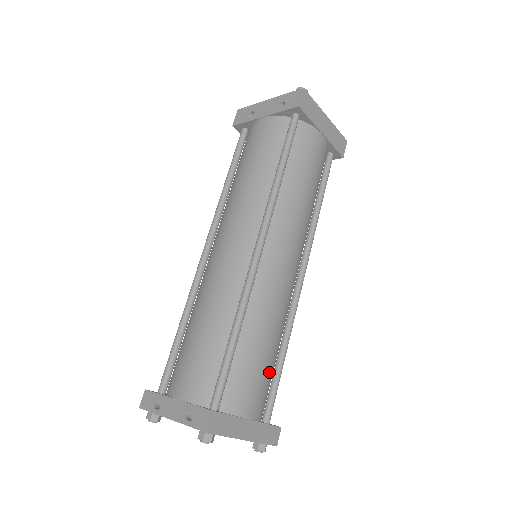
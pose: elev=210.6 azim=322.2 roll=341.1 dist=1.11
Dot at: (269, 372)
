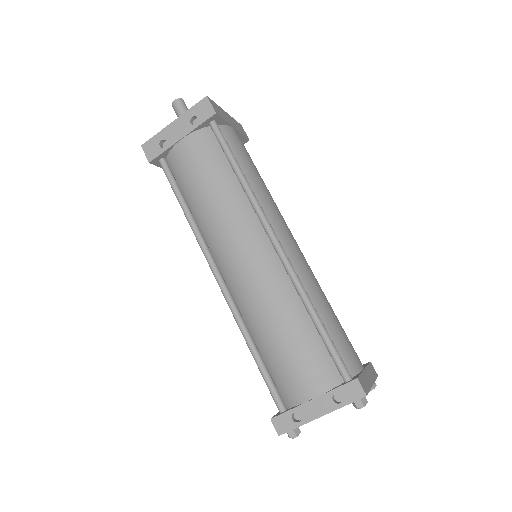
Dot at: occluded
